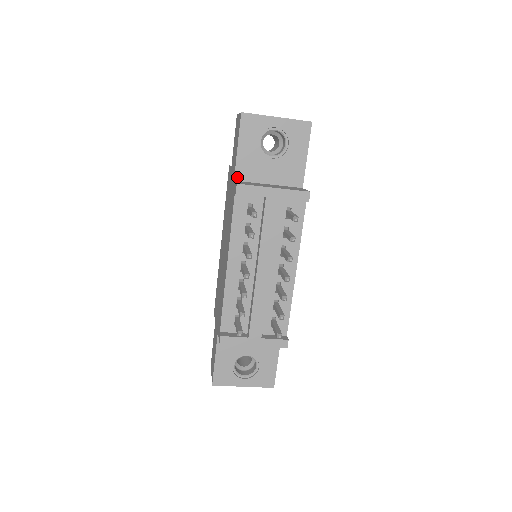
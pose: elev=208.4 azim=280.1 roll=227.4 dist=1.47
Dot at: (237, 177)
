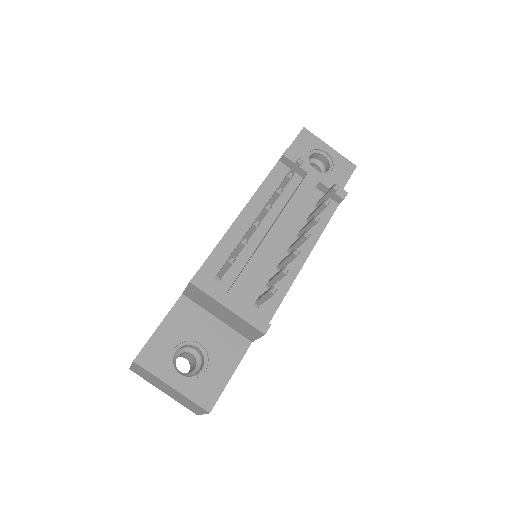
Dot at: occluded
